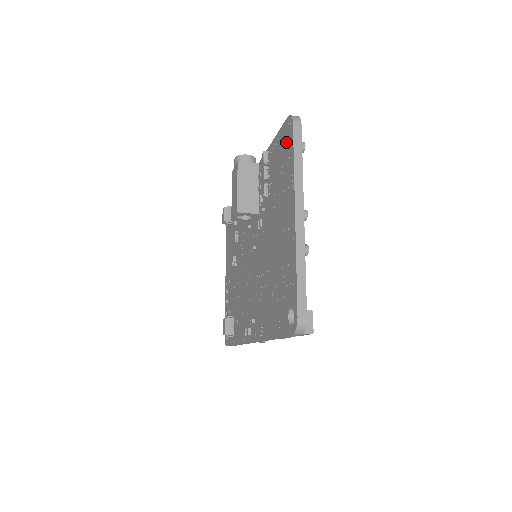
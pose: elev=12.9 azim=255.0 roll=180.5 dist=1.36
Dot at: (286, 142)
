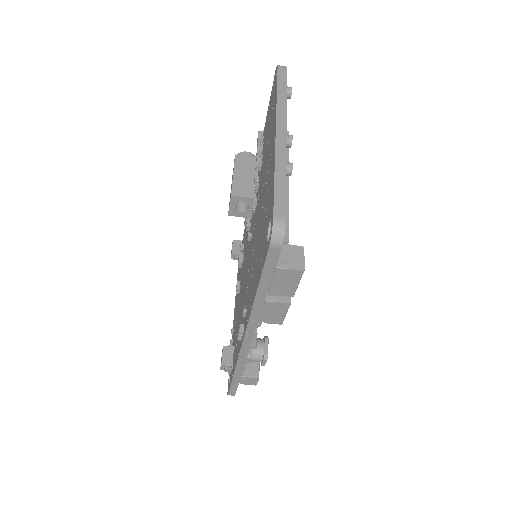
Dot at: (273, 92)
